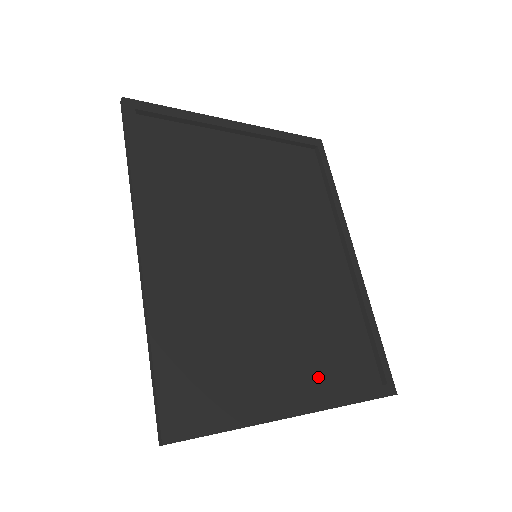
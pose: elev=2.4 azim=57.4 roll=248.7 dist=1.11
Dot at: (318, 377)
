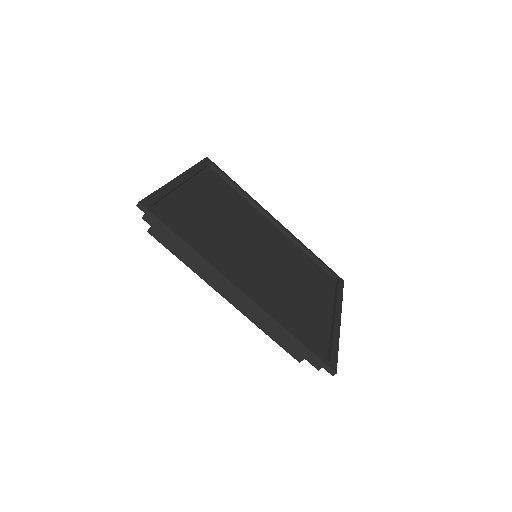
Dot at: (325, 297)
